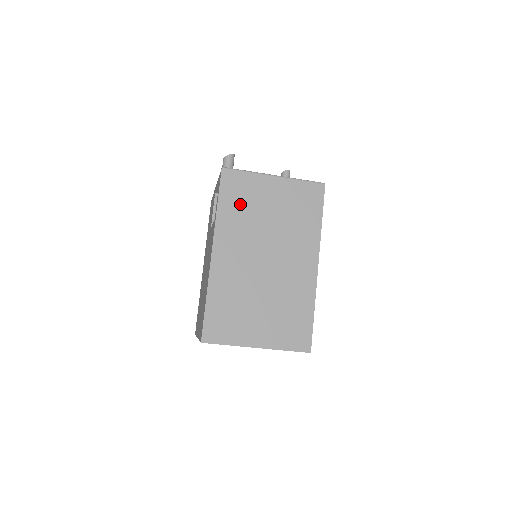
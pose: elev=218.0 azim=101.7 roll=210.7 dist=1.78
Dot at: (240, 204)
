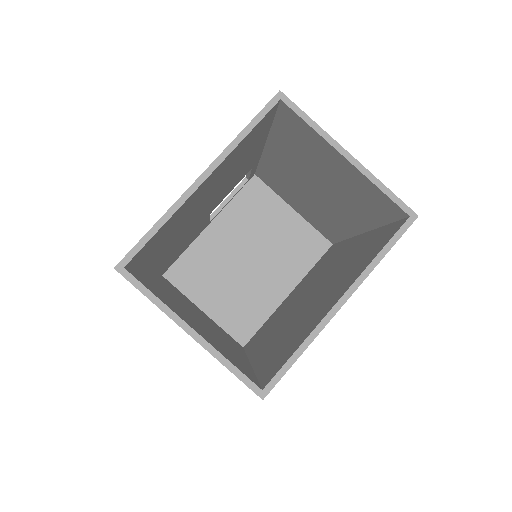
Dot at: occluded
